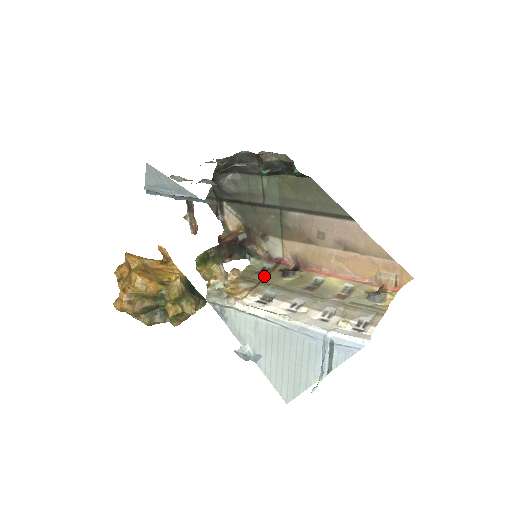
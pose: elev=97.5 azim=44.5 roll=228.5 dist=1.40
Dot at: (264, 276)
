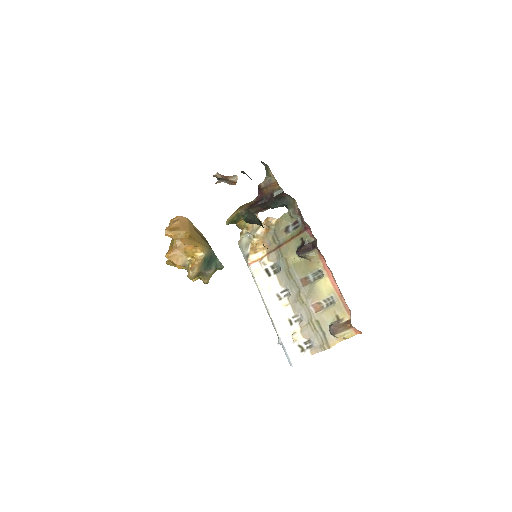
Dot at: (286, 239)
